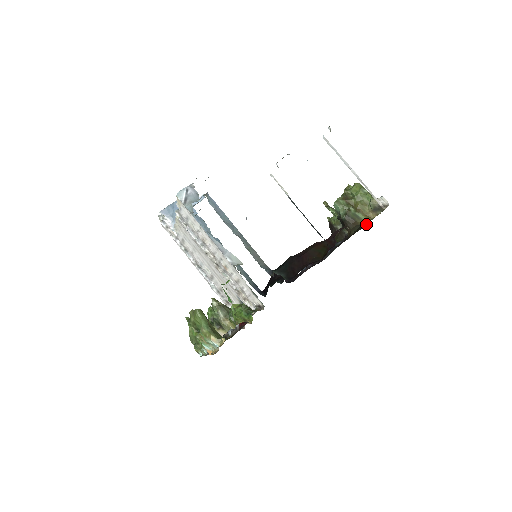
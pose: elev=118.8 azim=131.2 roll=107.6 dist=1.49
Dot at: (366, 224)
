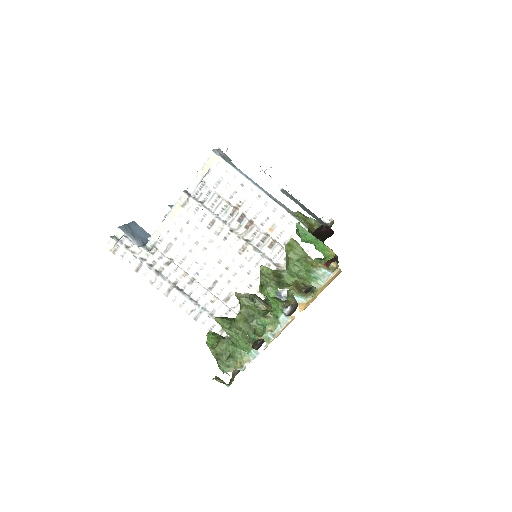
Dot at: occluded
